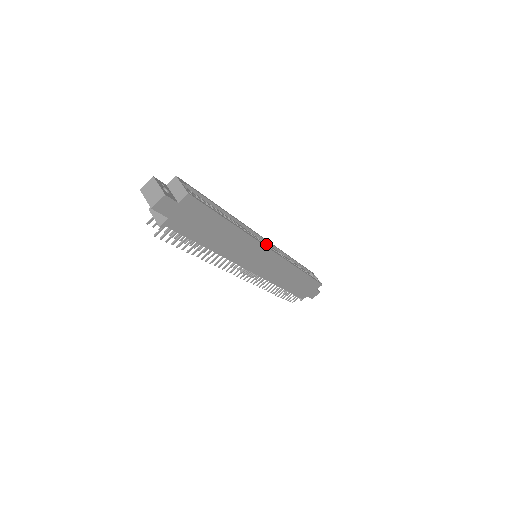
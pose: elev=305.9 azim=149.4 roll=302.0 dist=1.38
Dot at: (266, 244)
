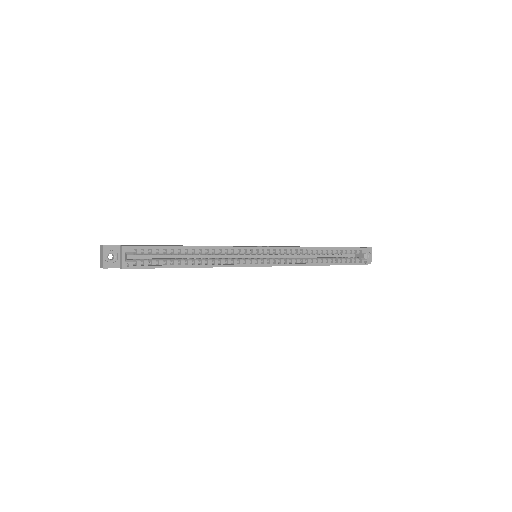
Dot at: (266, 252)
